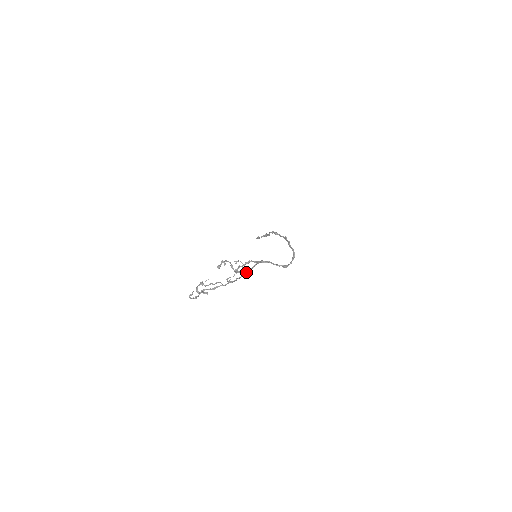
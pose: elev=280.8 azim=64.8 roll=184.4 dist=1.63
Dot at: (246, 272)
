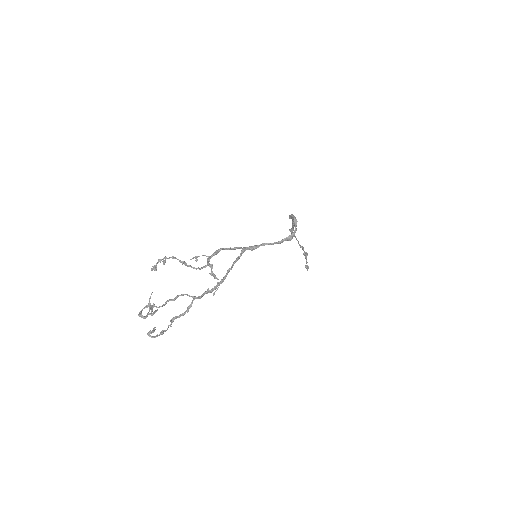
Dot at: (229, 269)
